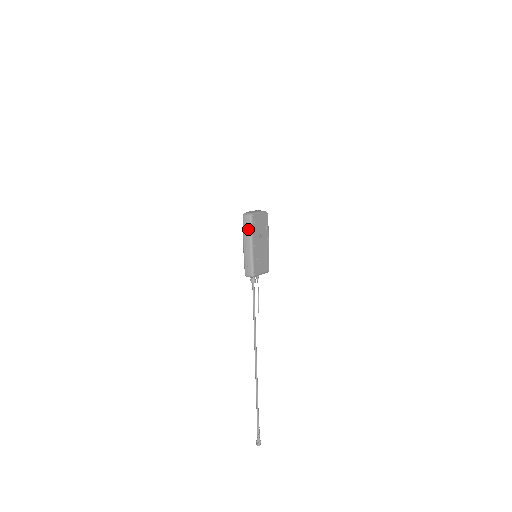
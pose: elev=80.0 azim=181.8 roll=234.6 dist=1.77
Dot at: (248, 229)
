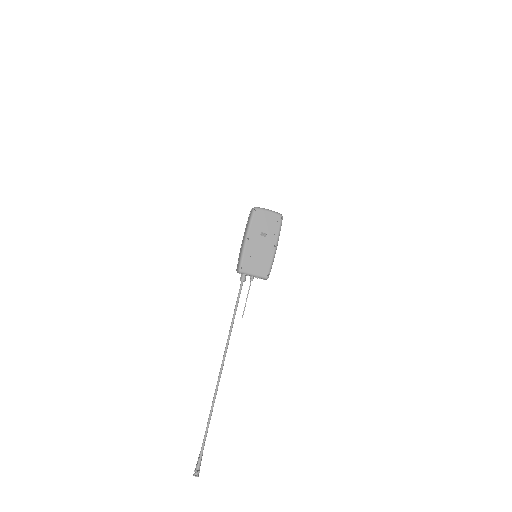
Dot at: (248, 222)
